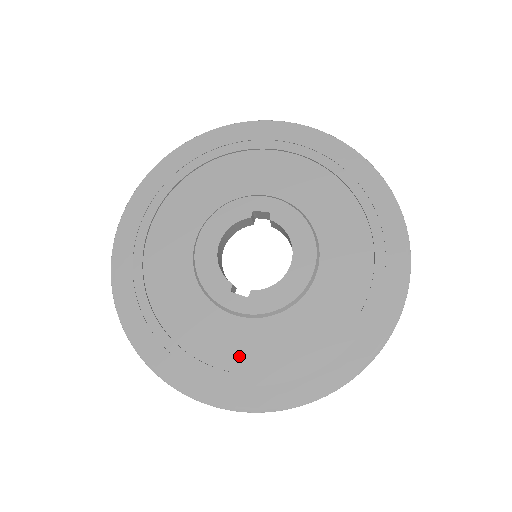
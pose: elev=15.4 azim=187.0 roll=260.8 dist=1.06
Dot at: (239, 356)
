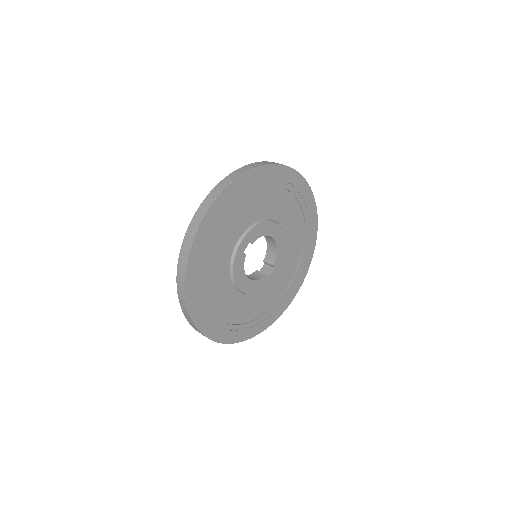
Dot at: (287, 278)
